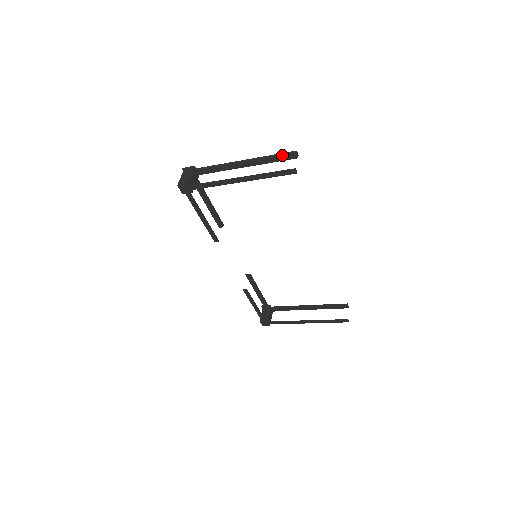
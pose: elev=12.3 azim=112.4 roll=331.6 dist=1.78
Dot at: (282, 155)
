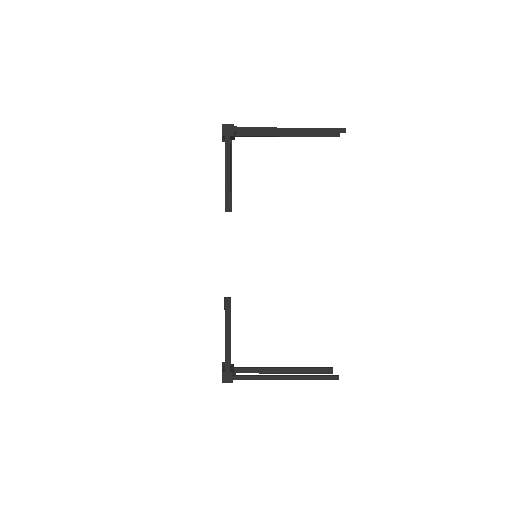
Dot at: occluded
